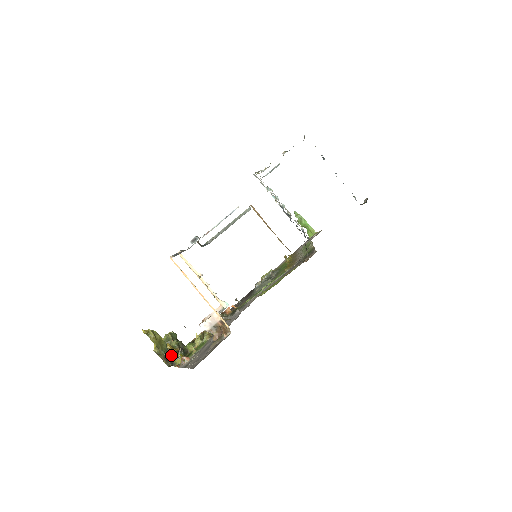
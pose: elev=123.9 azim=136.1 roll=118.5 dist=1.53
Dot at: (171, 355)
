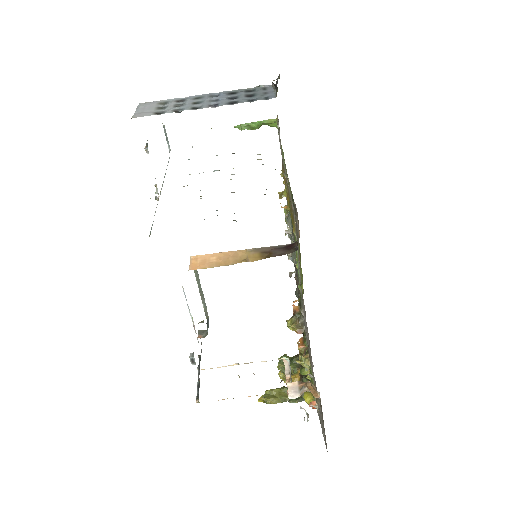
Dot at: occluded
